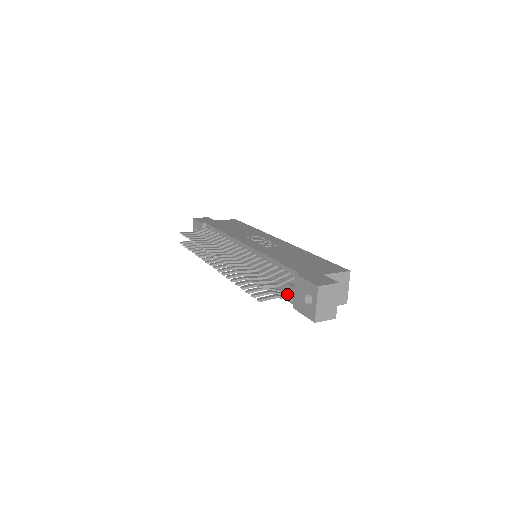
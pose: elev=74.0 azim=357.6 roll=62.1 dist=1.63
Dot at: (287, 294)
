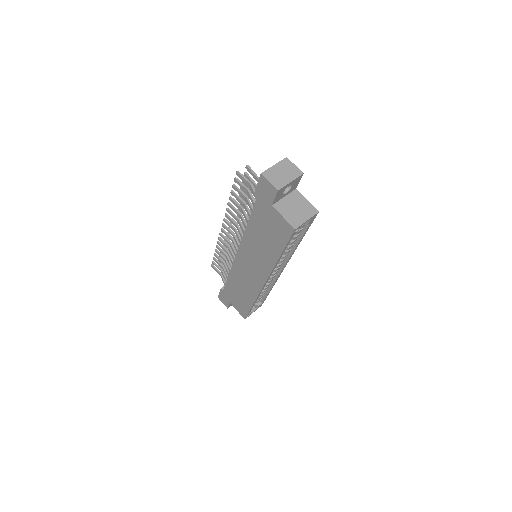
Dot at: occluded
